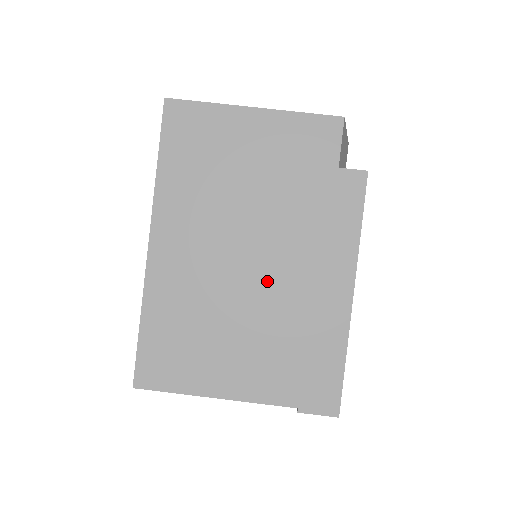
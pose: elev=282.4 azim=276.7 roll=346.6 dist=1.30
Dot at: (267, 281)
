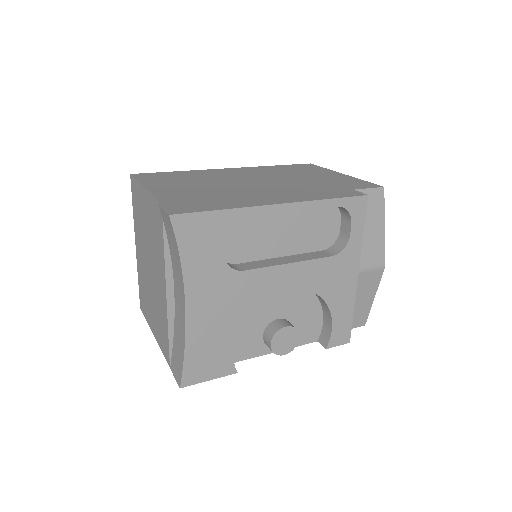
Dot at: (249, 187)
